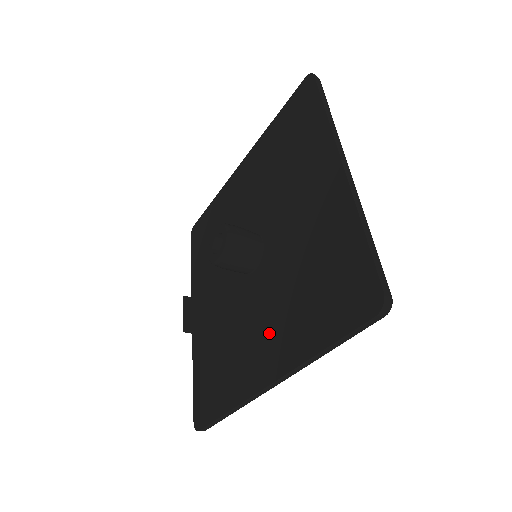
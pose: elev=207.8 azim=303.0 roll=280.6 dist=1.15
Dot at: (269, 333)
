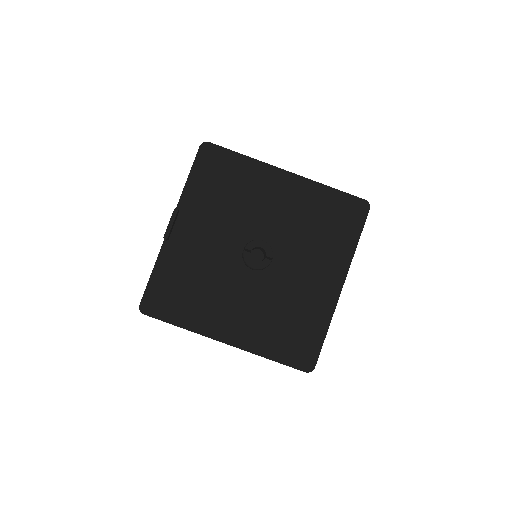
Dot at: (243, 319)
